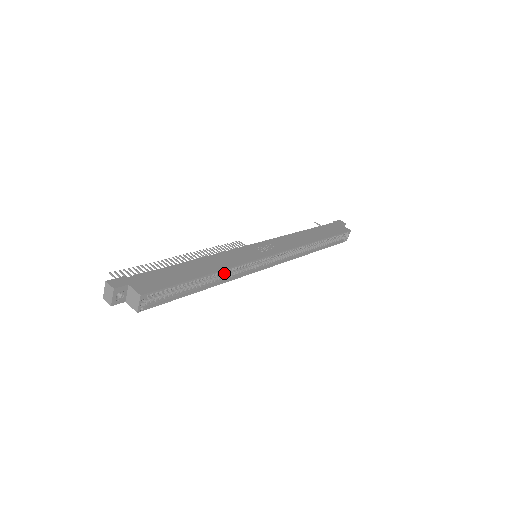
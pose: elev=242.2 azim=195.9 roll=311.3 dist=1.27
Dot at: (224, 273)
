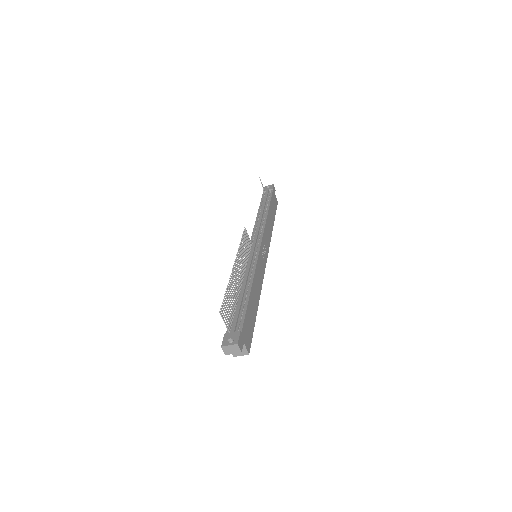
Dot at: occluded
